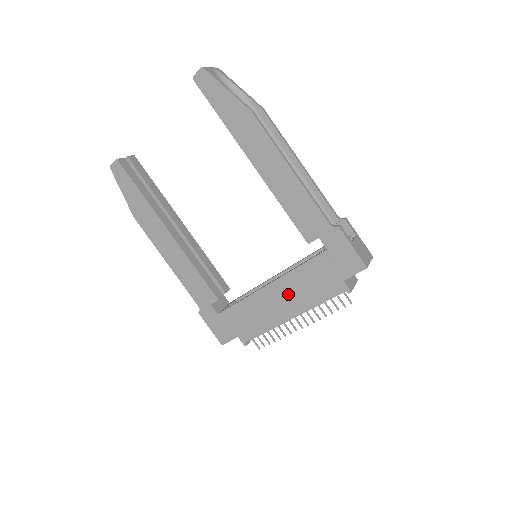
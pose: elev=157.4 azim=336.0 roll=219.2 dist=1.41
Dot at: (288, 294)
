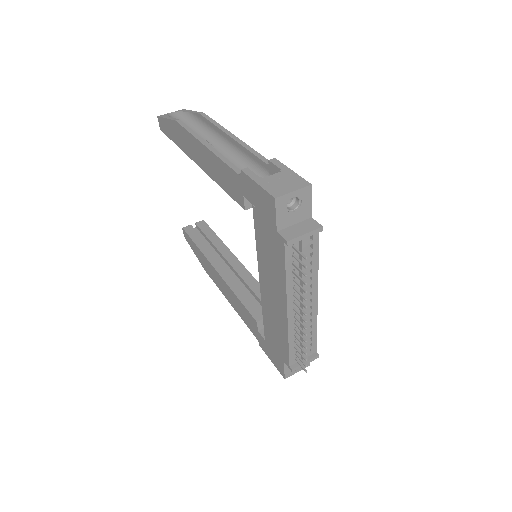
Dot at: (270, 282)
